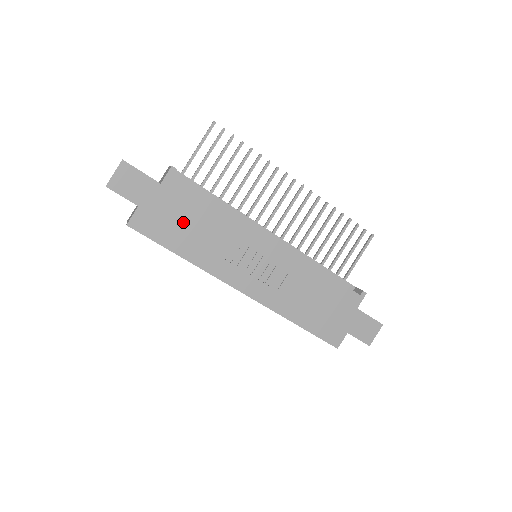
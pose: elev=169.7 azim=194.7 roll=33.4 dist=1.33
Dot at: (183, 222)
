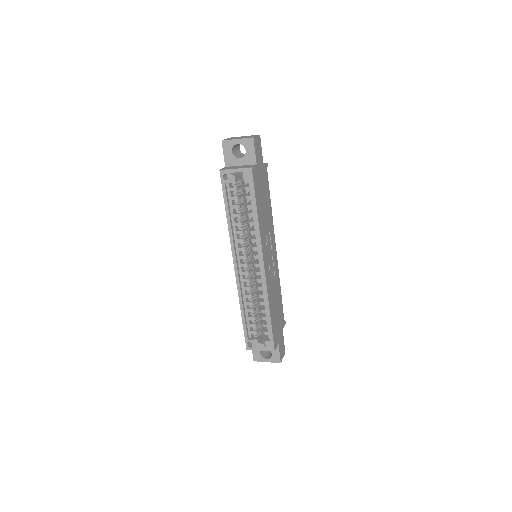
Dot at: (263, 196)
